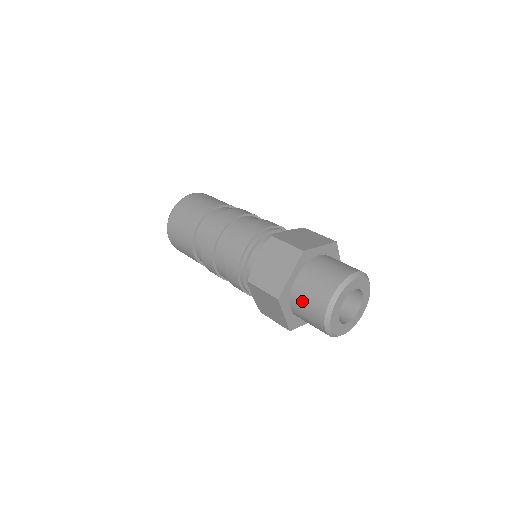
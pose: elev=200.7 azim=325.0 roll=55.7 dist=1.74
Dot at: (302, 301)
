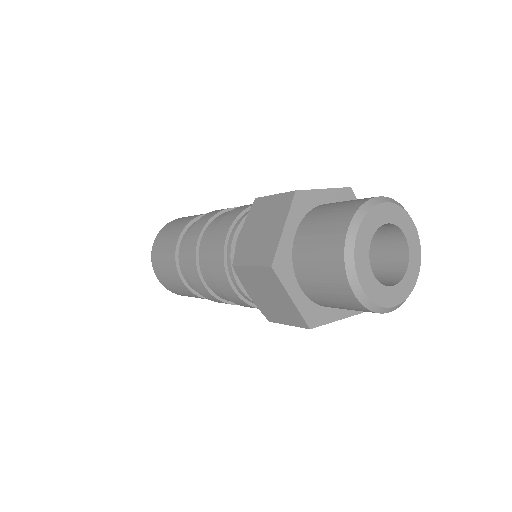
Dot at: (309, 262)
